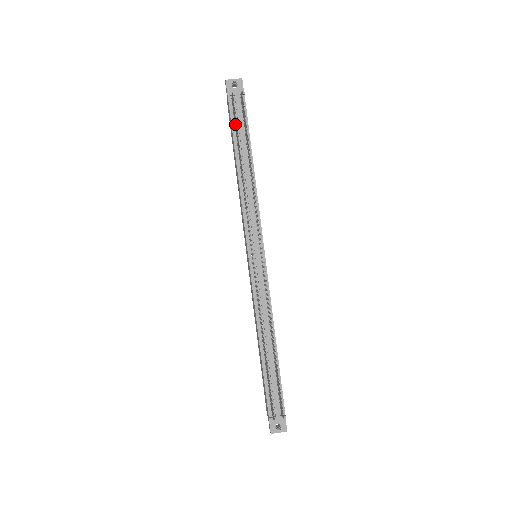
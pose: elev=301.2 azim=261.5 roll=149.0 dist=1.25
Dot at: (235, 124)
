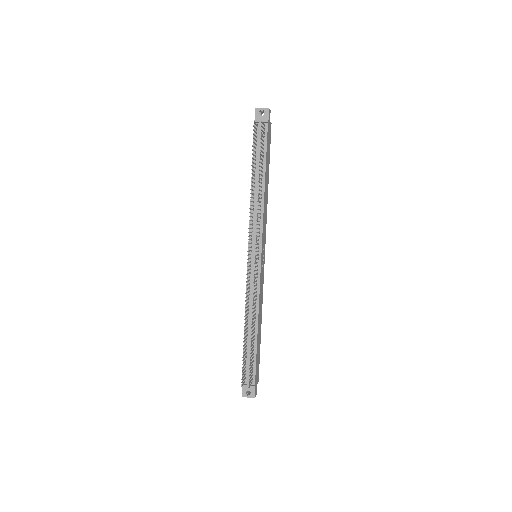
Dot at: (254, 147)
